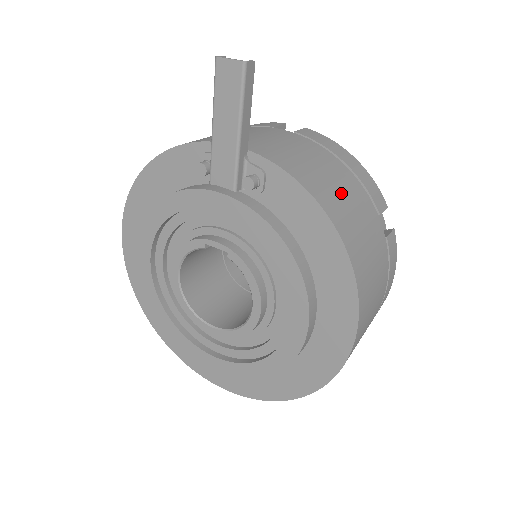
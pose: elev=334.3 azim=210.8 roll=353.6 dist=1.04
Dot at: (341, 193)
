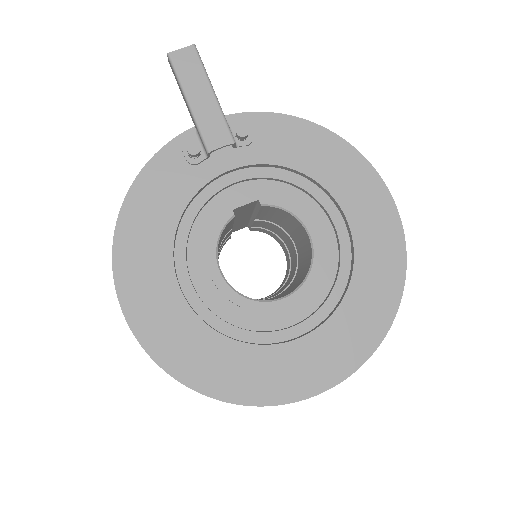
Dot at: occluded
